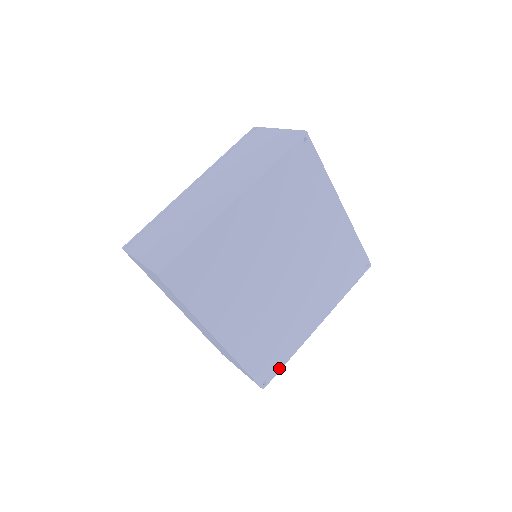
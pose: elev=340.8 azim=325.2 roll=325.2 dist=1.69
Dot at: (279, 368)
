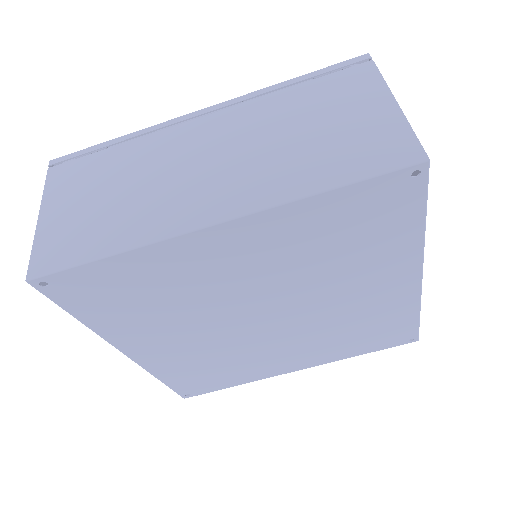
Dot at: (215, 389)
